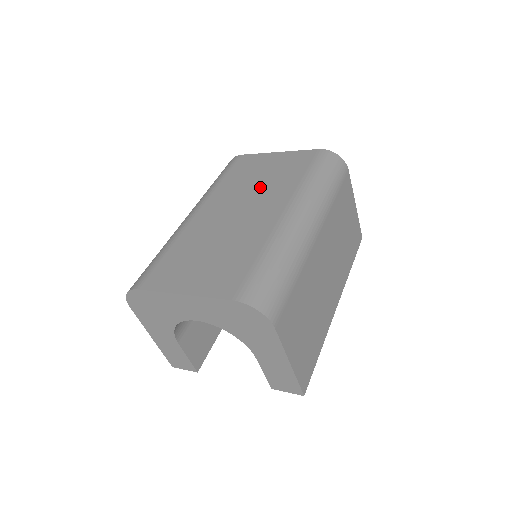
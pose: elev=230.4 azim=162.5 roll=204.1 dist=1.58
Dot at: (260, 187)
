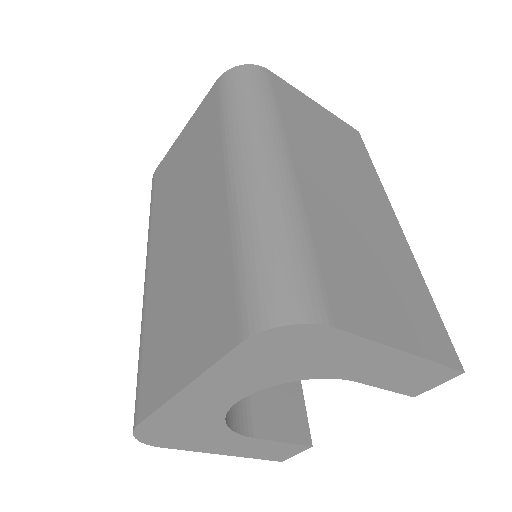
Dot at: (188, 178)
